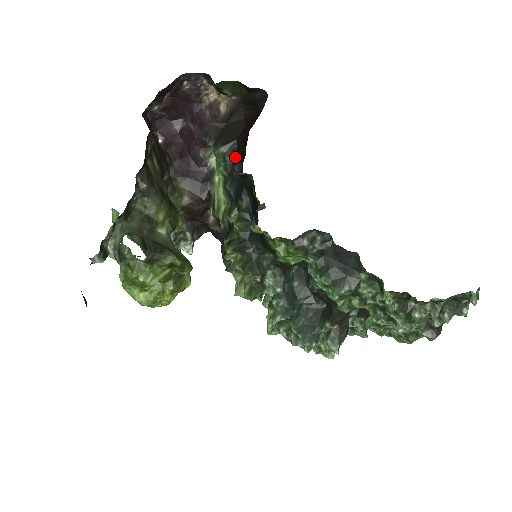
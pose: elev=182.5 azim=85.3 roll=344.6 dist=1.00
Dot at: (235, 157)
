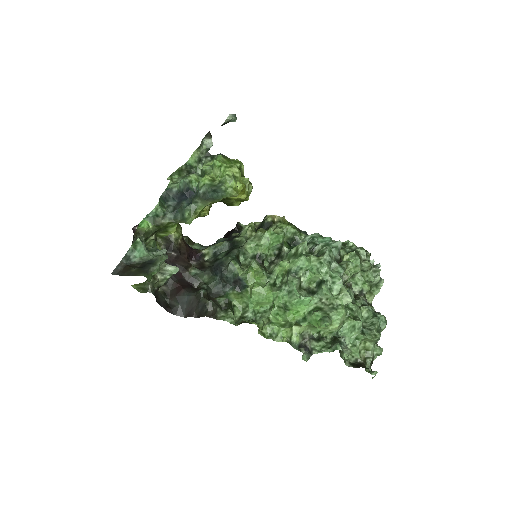
Dot at: occluded
